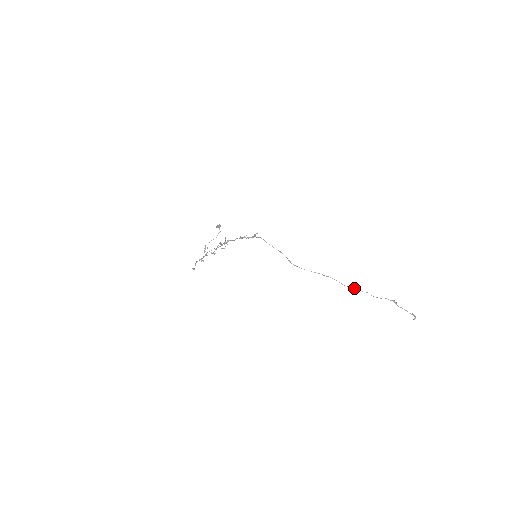
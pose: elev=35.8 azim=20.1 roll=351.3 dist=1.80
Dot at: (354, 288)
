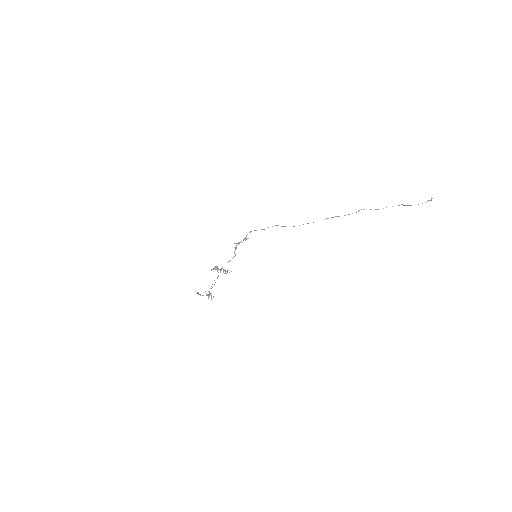
Dot at: (356, 212)
